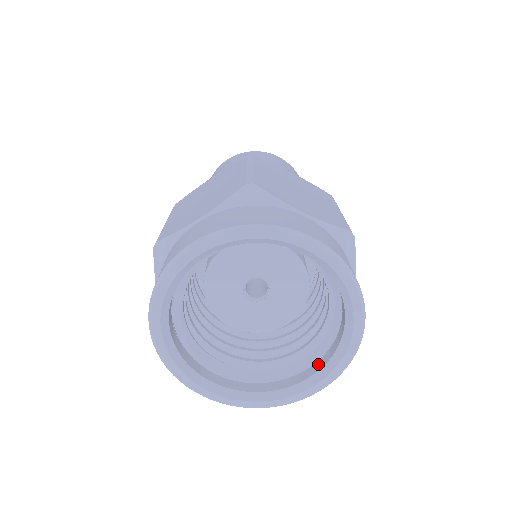
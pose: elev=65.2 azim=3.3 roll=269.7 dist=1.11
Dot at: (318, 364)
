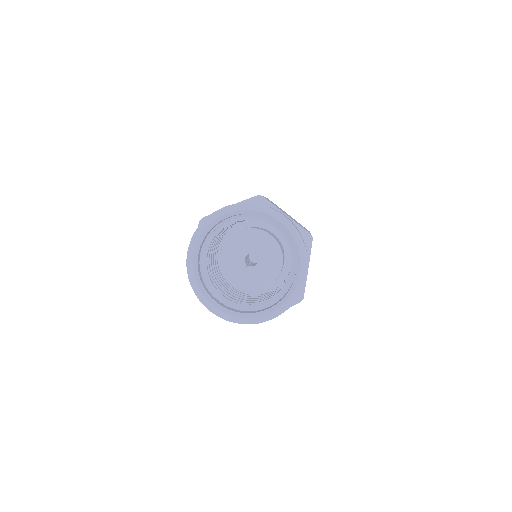
Dot at: (296, 258)
